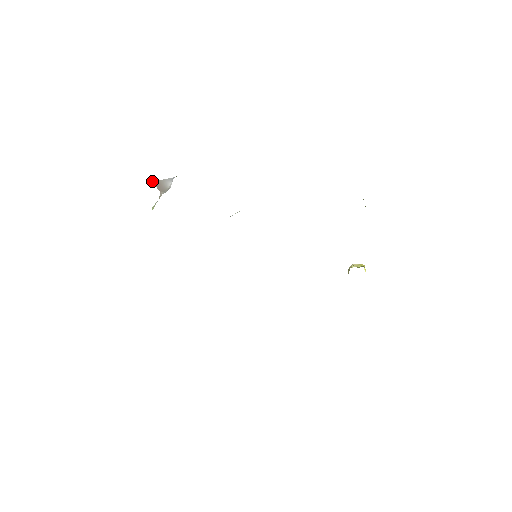
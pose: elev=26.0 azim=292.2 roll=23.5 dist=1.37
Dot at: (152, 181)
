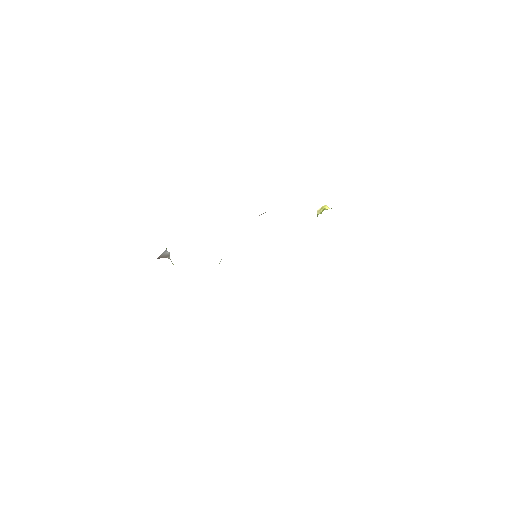
Dot at: occluded
